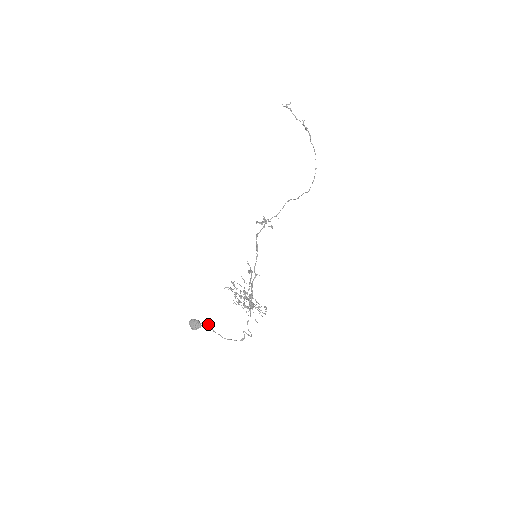
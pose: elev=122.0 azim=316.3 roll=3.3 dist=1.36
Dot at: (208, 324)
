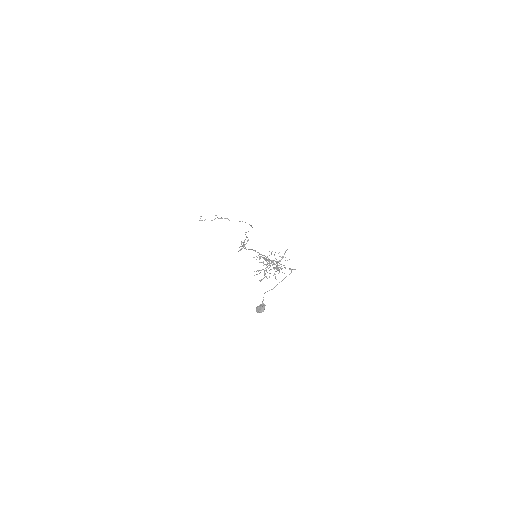
Dot at: occluded
